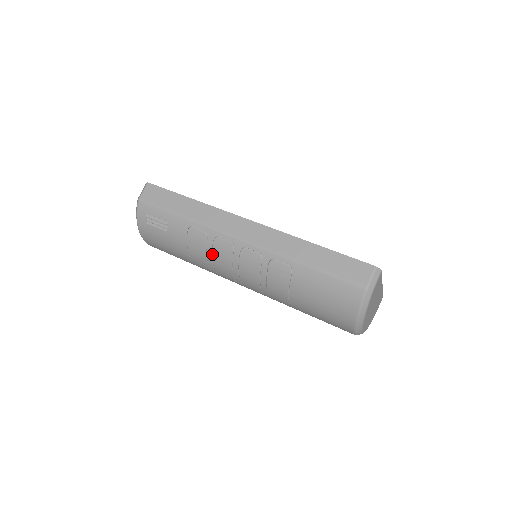
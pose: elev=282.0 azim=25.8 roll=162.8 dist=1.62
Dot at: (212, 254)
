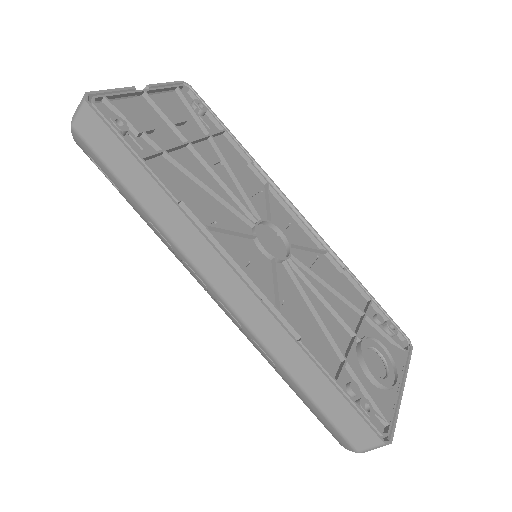
Dot at: occluded
